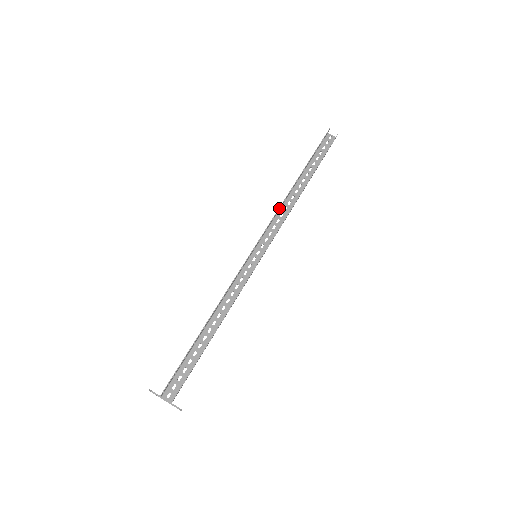
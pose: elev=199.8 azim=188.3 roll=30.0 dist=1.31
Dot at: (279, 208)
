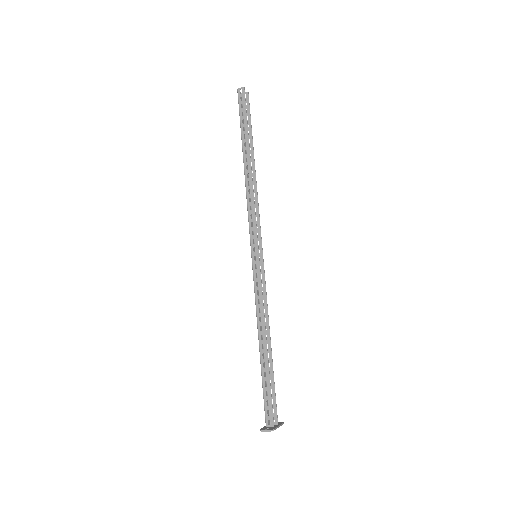
Dot at: occluded
